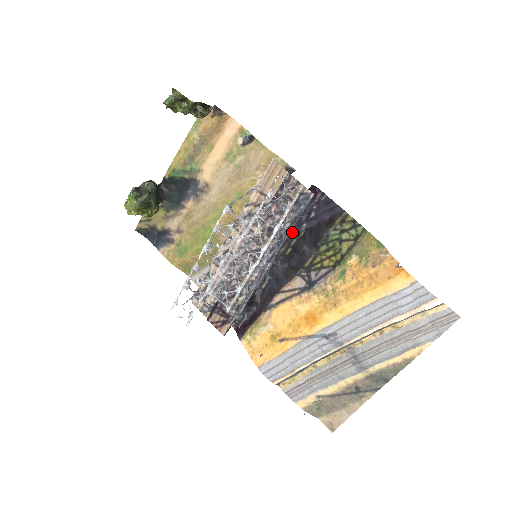
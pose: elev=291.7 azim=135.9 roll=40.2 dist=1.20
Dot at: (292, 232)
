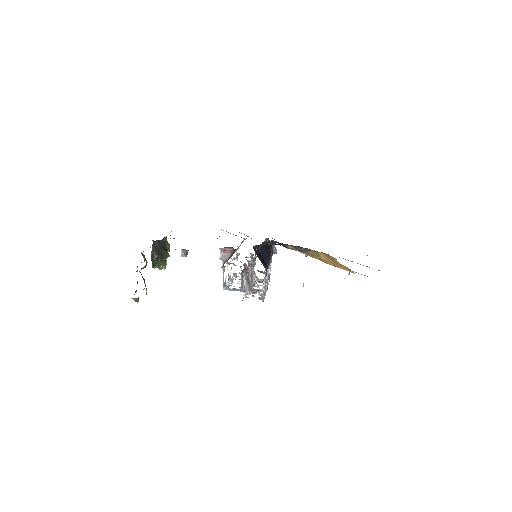
Dot at: occluded
